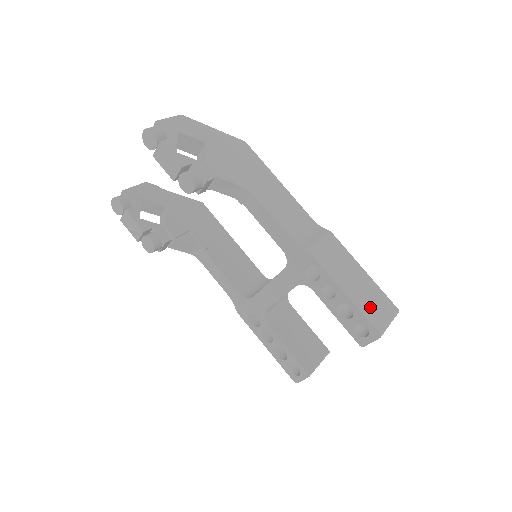
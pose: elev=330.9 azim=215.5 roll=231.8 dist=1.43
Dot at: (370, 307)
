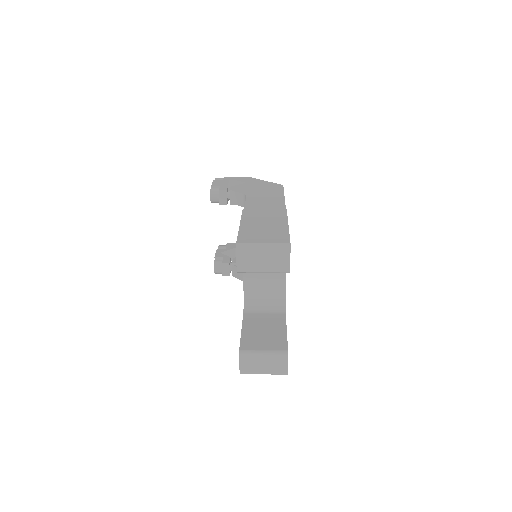
Dot at: (254, 234)
